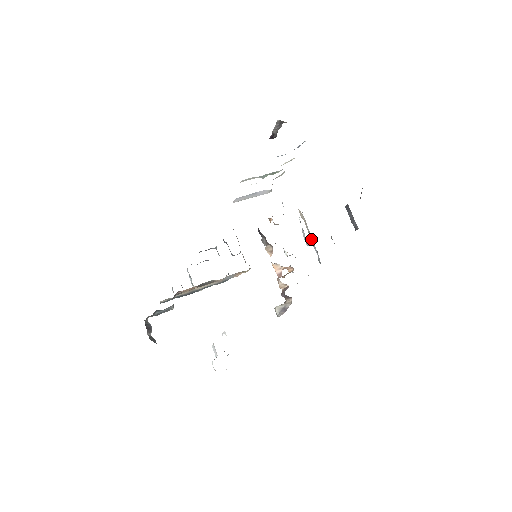
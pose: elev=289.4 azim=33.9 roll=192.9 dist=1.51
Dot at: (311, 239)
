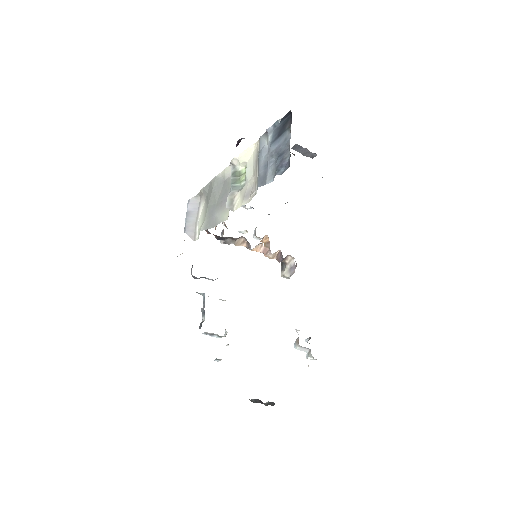
Dot at: occluded
